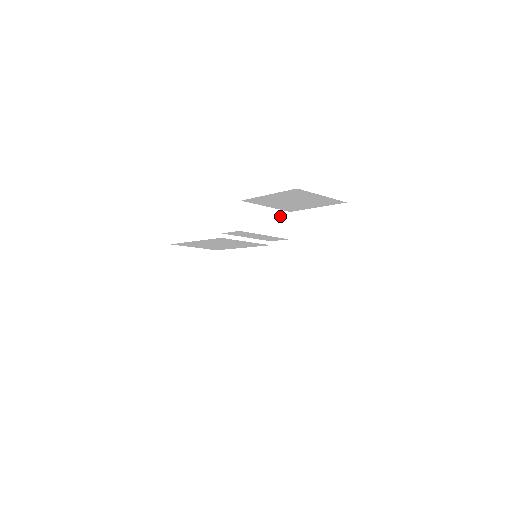
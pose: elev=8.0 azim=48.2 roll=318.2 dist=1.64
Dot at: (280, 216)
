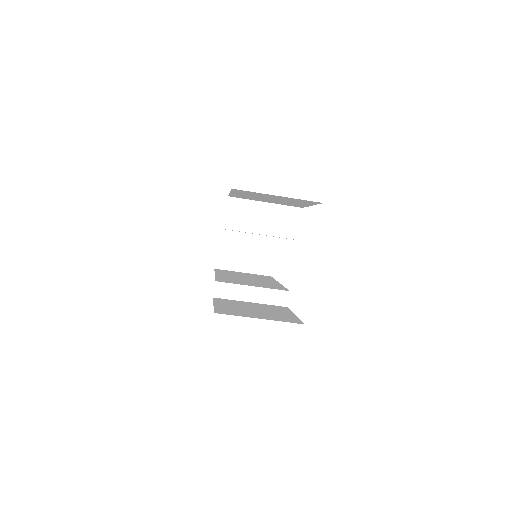
Dot at: (286, 213)
